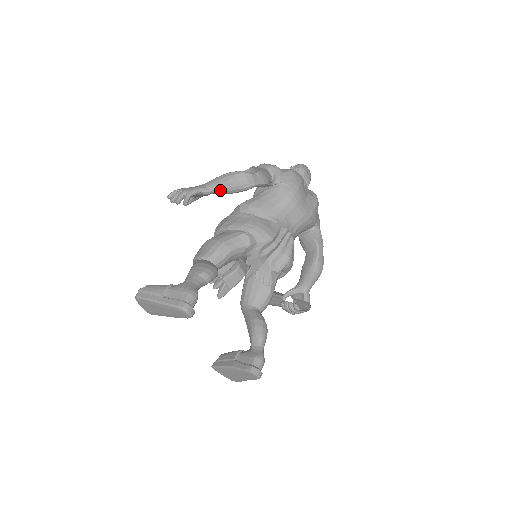
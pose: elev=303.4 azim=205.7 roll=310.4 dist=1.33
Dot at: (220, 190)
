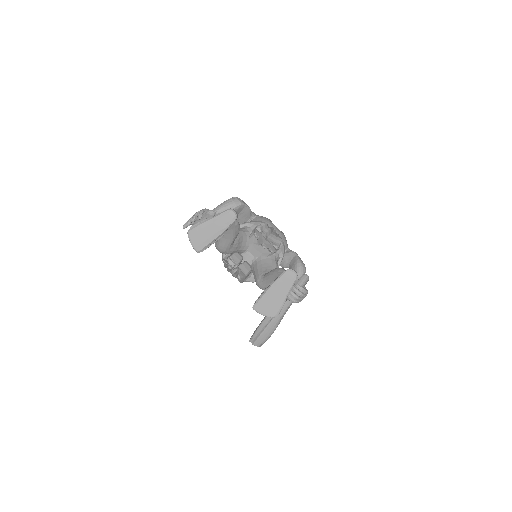
Dot at: (221, 209)
